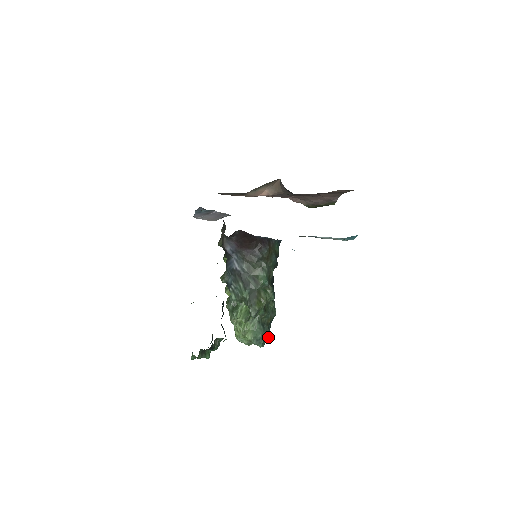
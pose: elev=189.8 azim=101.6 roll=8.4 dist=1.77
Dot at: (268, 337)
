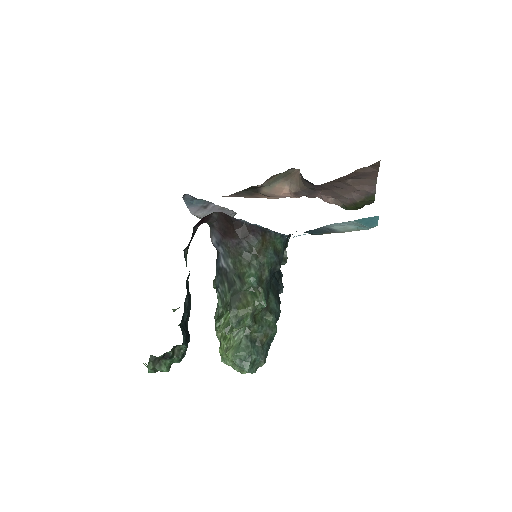
Dot at: (261, 361)
